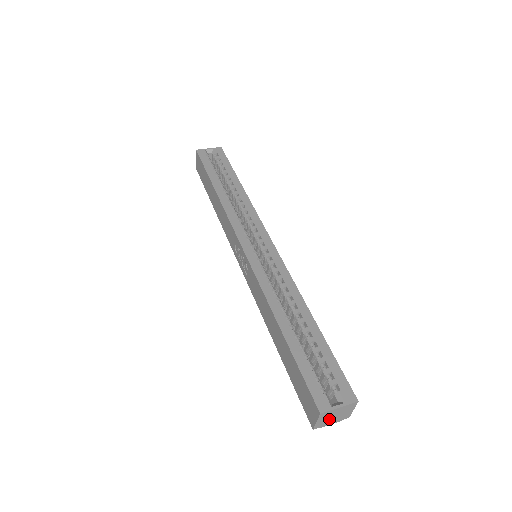
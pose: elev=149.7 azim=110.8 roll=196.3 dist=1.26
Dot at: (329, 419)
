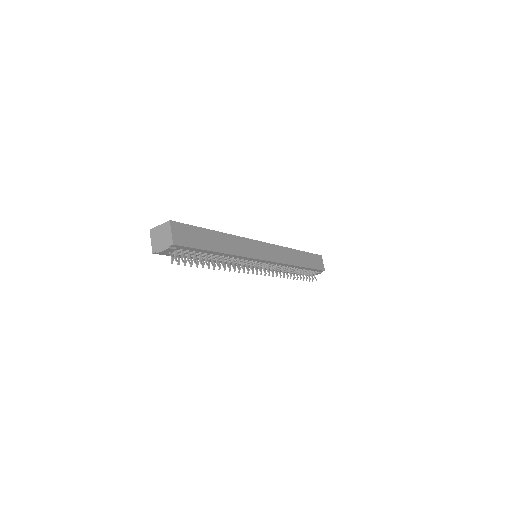
Dot at: (159, 241)
